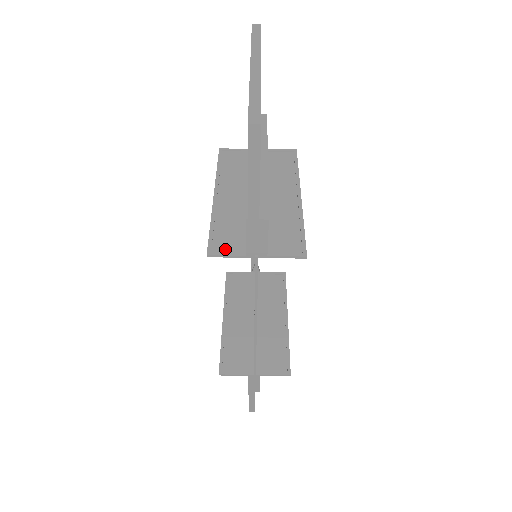
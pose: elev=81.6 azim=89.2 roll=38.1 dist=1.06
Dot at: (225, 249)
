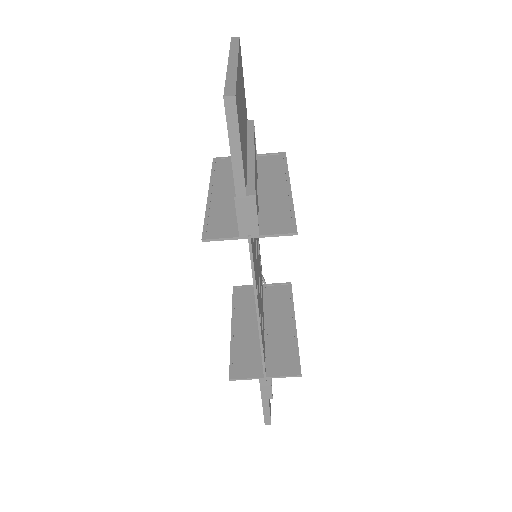
Dot at: (219, 234)
